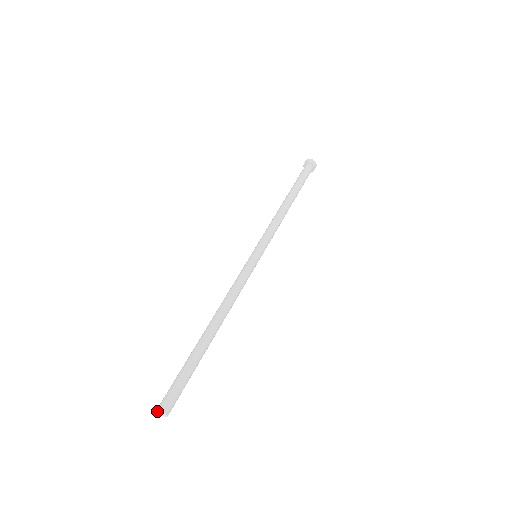
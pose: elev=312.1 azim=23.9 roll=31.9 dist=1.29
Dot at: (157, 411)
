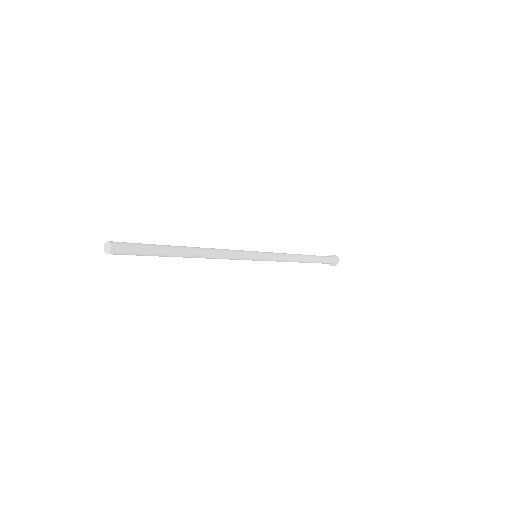
Dot at: (106, 243)
